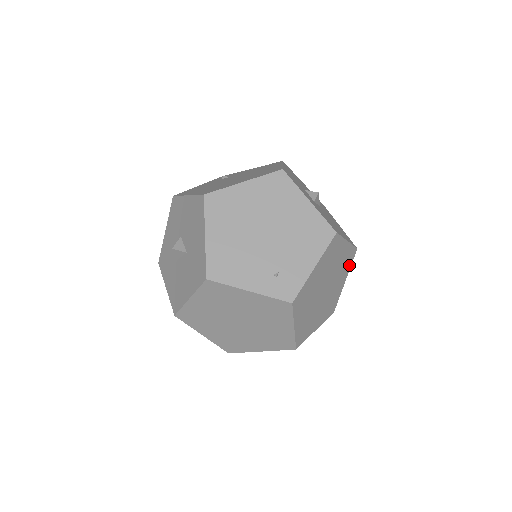
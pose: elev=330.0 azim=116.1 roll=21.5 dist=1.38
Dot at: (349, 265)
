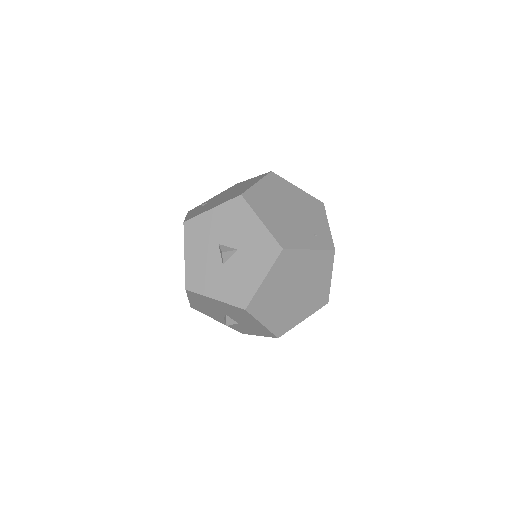
Dot at: occluded
